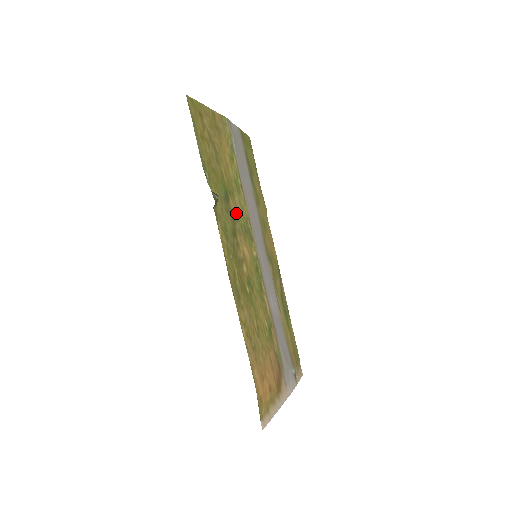
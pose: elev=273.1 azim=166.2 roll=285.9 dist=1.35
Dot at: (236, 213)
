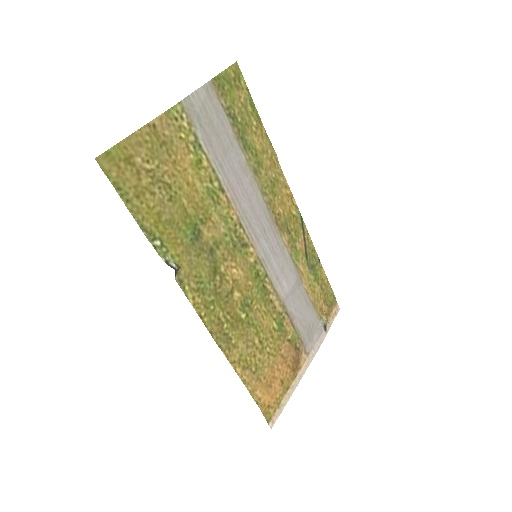
Dot at: (216, 237)
